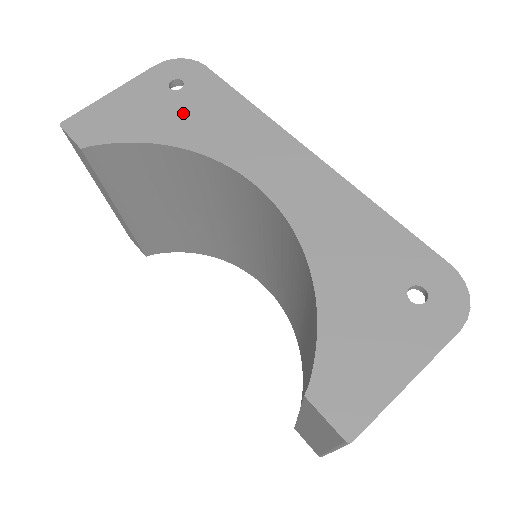
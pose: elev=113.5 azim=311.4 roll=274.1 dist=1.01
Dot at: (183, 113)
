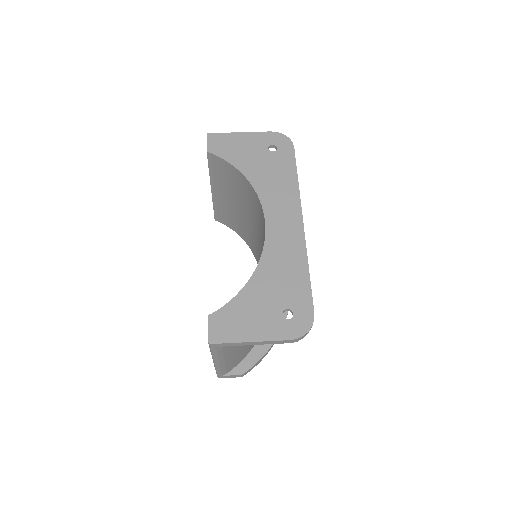
Dot at: (263, 164)
